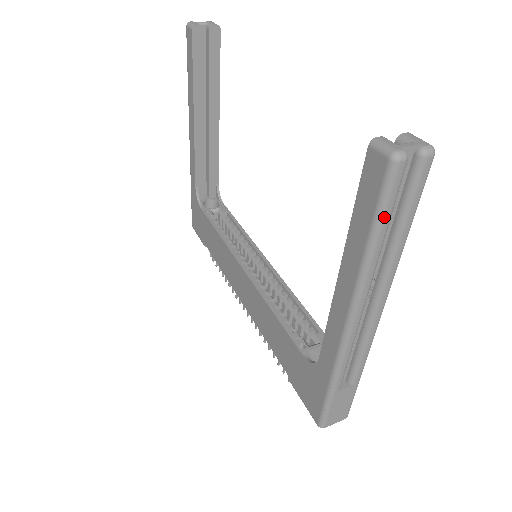
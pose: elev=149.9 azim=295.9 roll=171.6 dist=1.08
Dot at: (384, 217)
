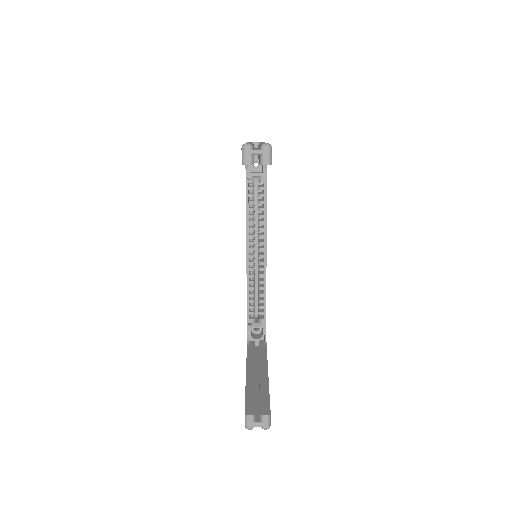
Dot at: occluded
